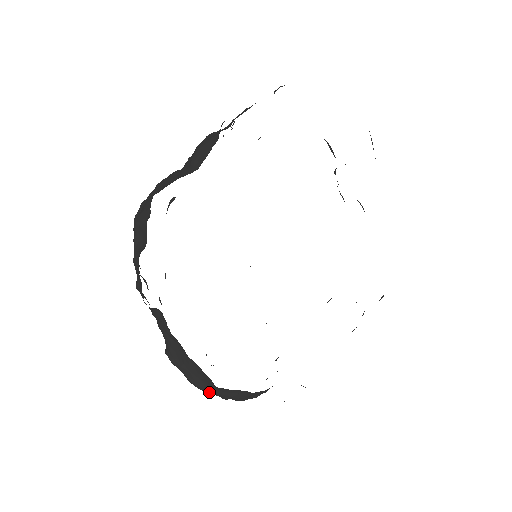
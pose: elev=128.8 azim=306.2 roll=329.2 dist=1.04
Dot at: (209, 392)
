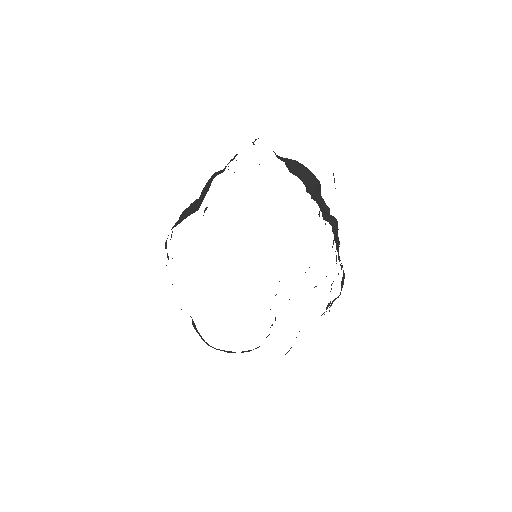
Dot at: (214, 348)
